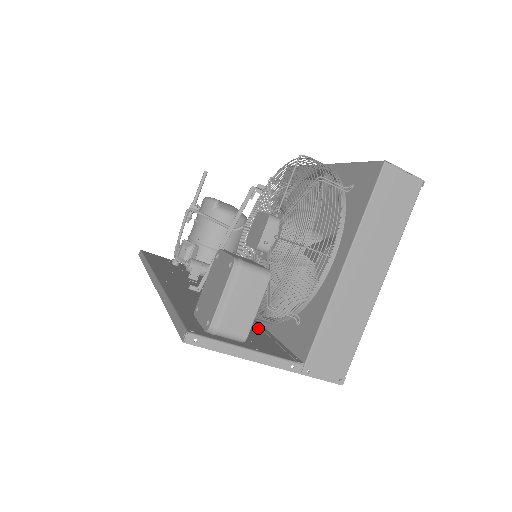
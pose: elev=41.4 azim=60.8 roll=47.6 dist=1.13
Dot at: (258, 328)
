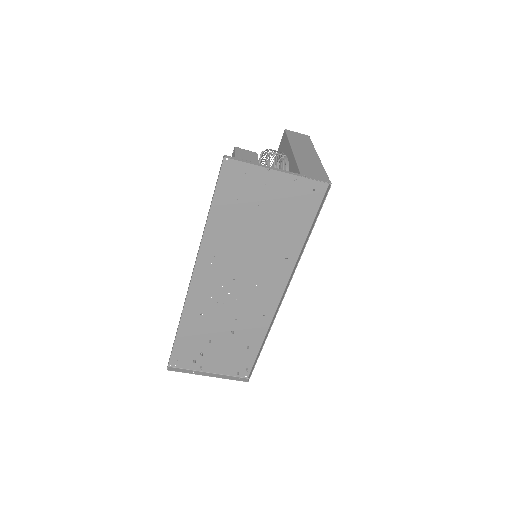
Dot at: (273, 226)
